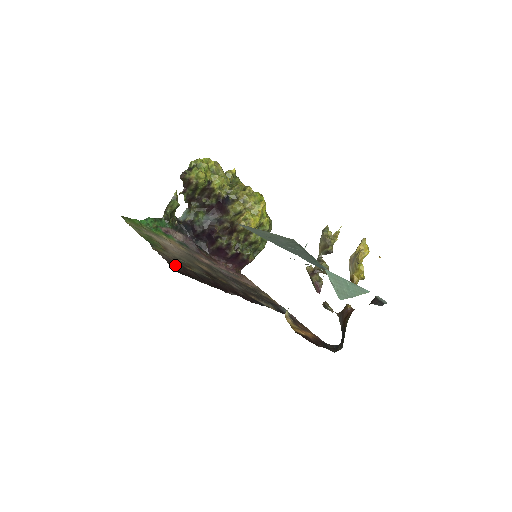
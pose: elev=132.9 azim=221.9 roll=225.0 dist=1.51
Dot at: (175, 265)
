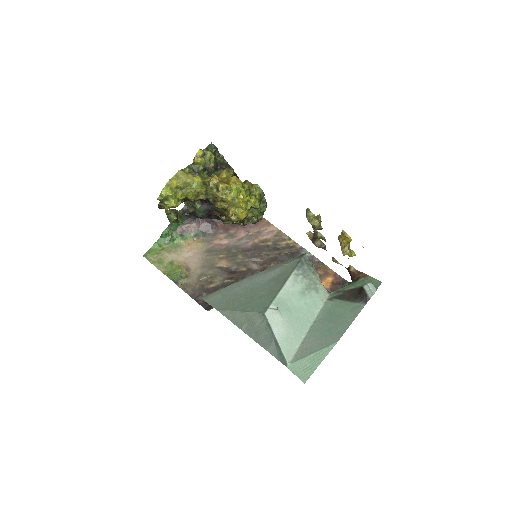
Dot at: (200, 297)
